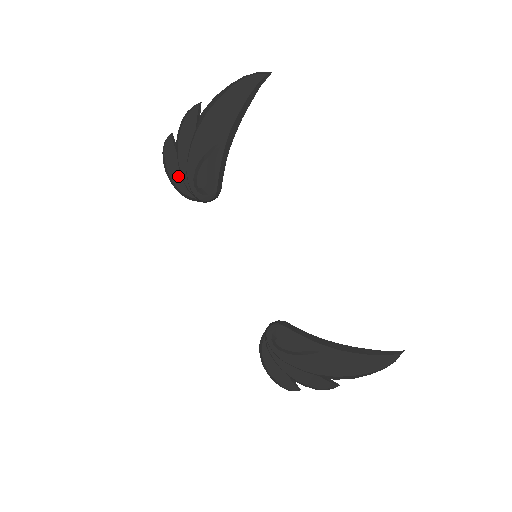
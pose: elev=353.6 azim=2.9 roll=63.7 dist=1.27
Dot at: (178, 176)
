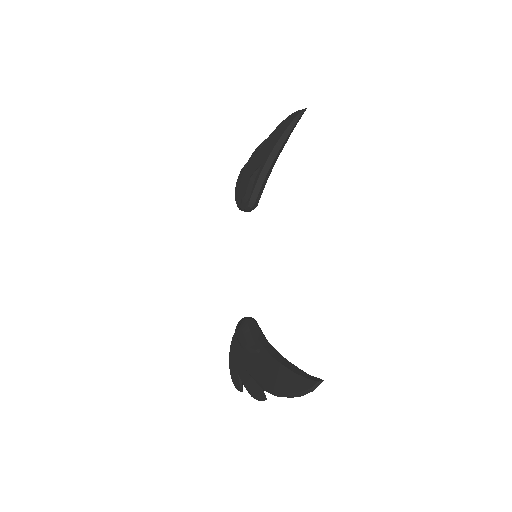
Dot at: (238, 192)
